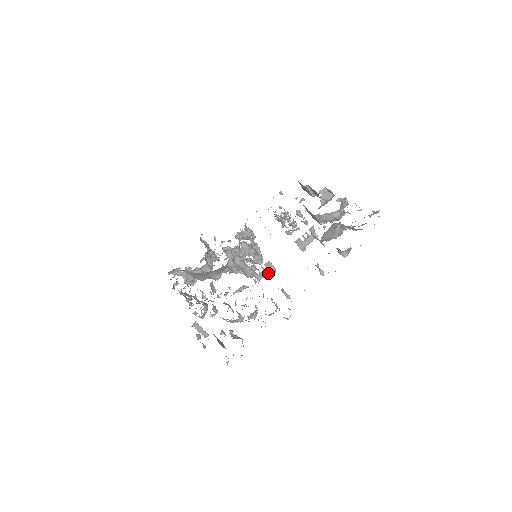
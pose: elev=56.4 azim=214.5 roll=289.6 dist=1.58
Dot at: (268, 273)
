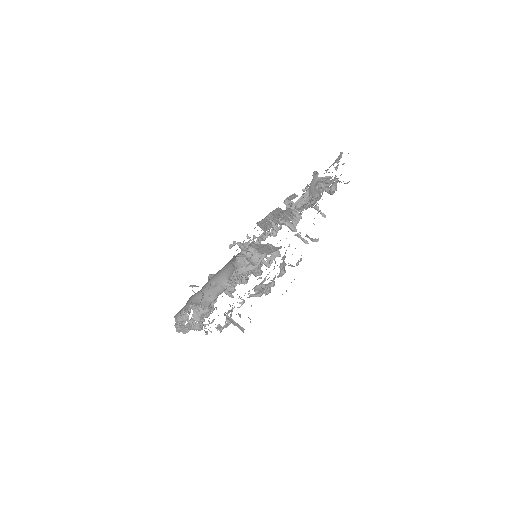
Dot at: (275, 257)
